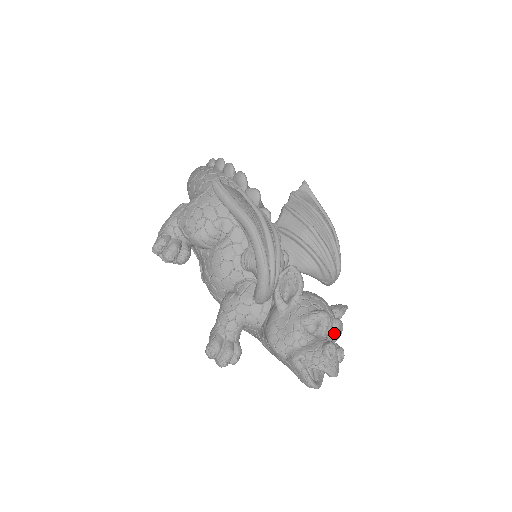
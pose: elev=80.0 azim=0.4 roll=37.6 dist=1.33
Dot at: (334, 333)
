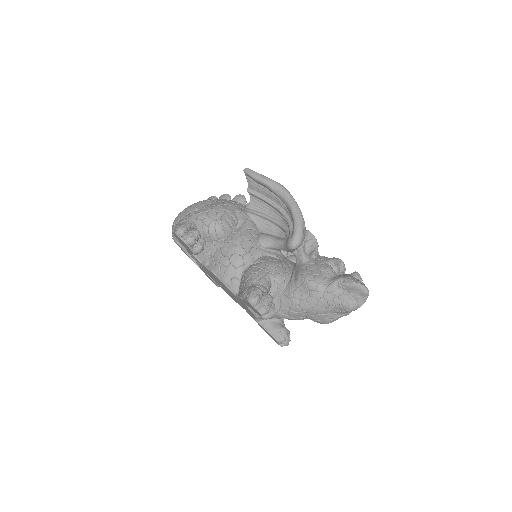
Dot at: occluded
